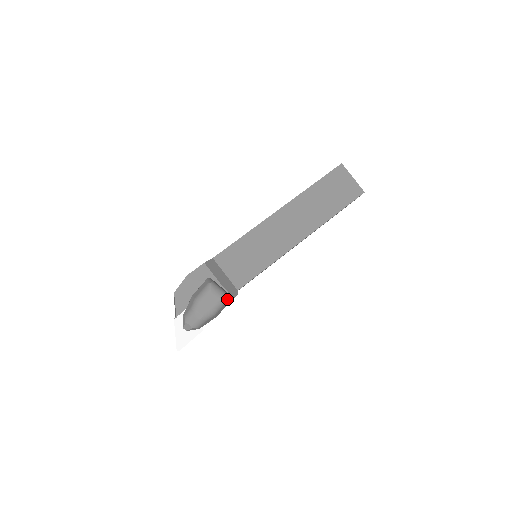
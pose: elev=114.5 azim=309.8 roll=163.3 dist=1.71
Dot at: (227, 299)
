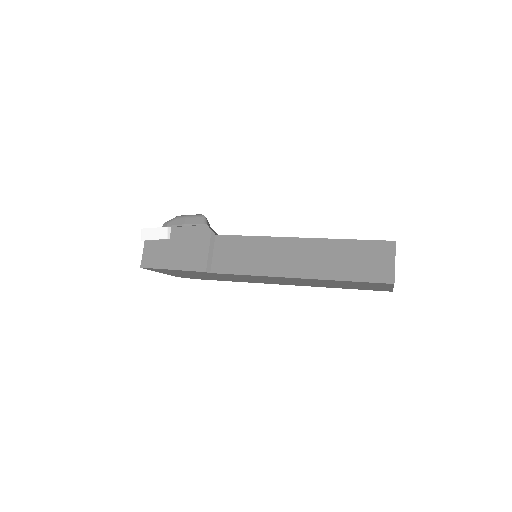
Dot at: (203, 216)
